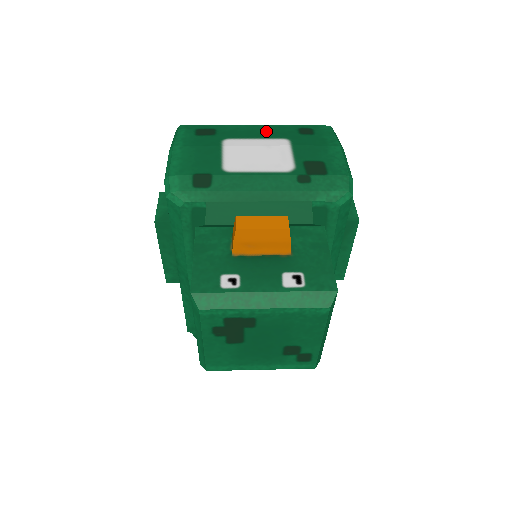
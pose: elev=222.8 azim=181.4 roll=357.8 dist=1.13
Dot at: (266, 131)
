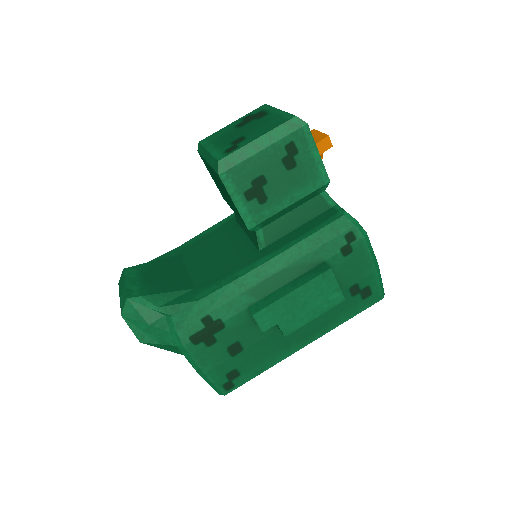
Dot at: occluded
